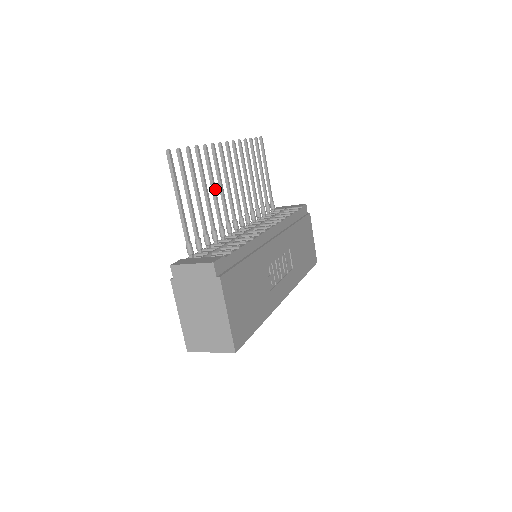
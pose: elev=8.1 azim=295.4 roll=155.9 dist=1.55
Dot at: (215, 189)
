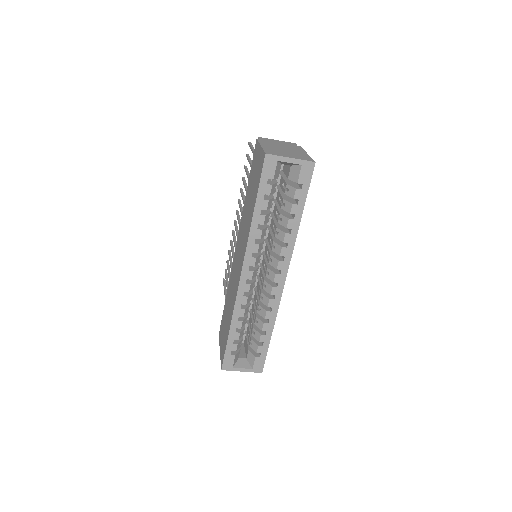
Dot at: occluded
